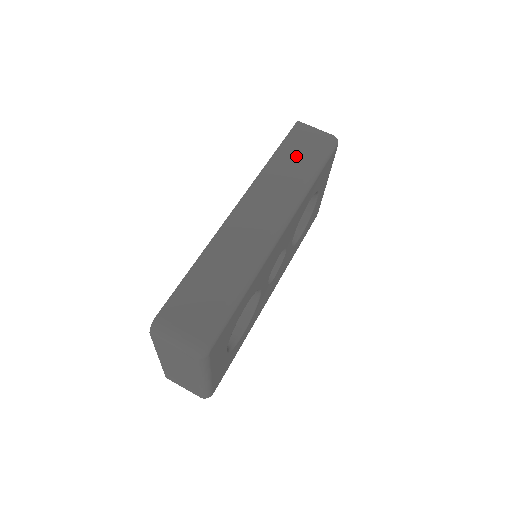
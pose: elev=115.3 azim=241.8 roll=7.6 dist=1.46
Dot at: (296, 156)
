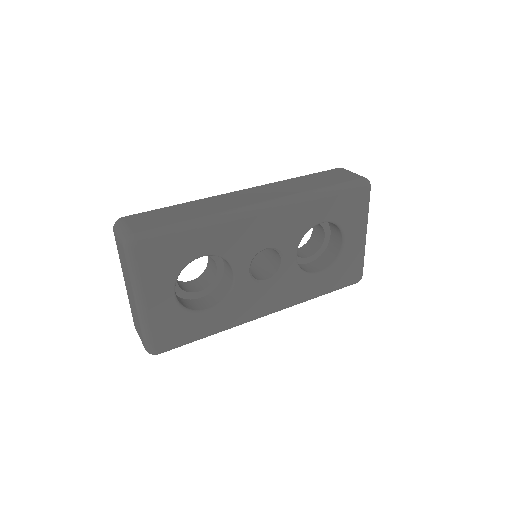
Dot at: (319, 180)
